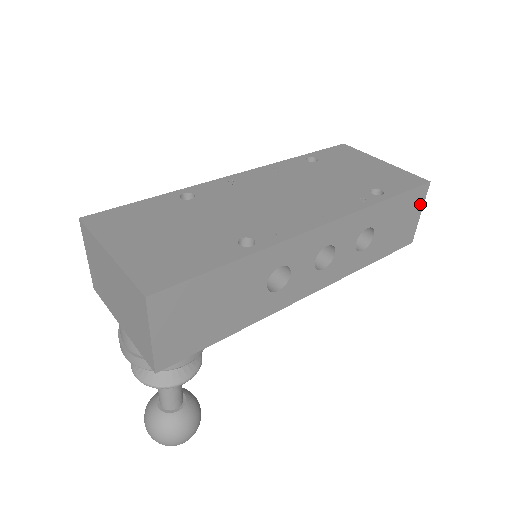
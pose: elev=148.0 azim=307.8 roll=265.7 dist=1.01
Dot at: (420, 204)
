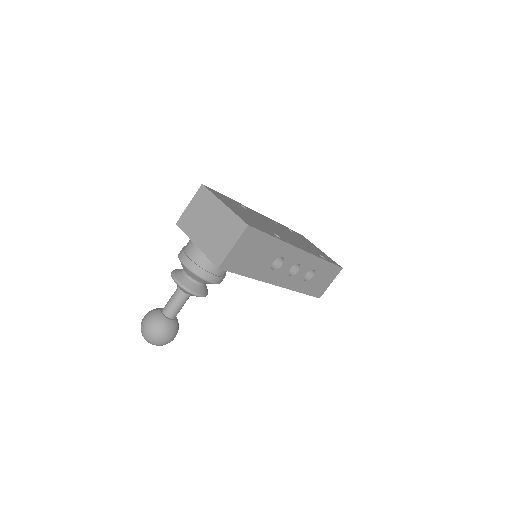
Dot at: (334, 277)
